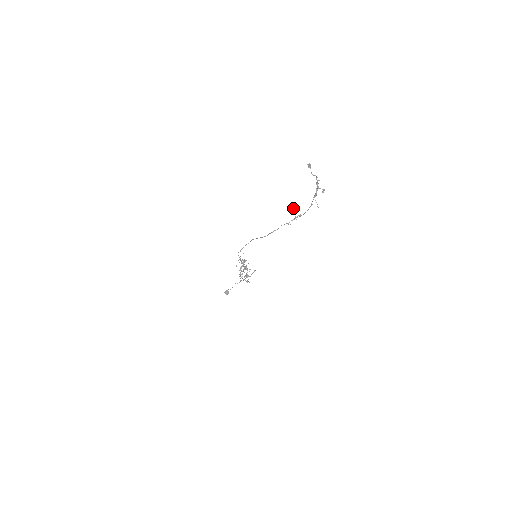
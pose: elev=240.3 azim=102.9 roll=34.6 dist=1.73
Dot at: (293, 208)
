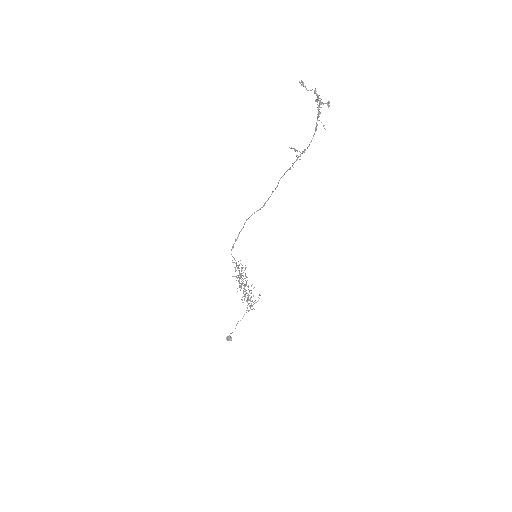
Dot at: occluded
